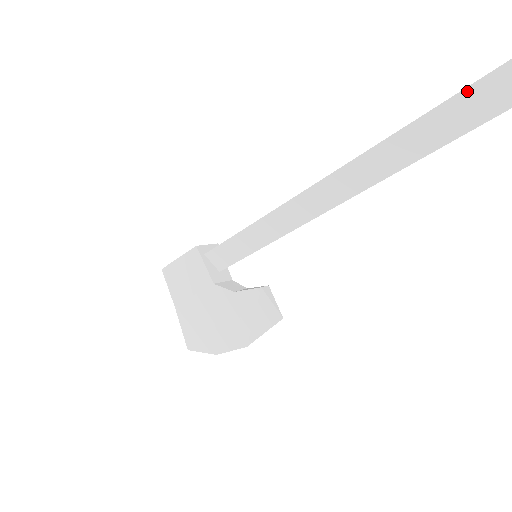
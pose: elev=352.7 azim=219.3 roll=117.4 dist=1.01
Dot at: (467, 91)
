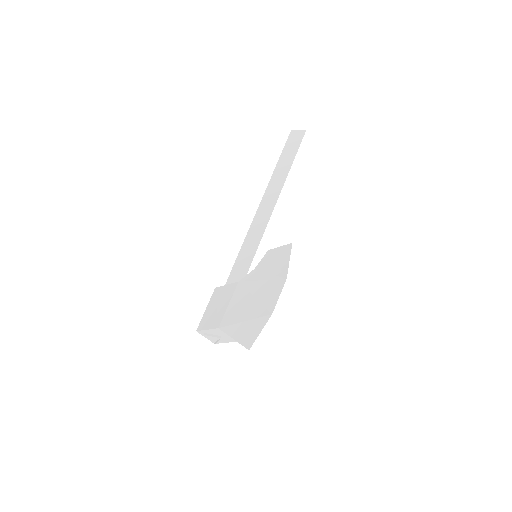
Dot at: (285, 147)
